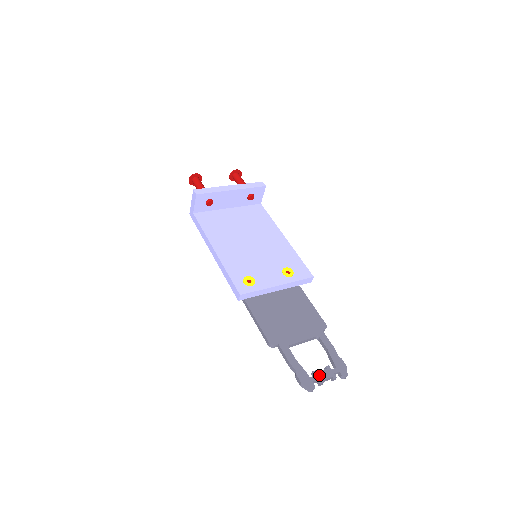
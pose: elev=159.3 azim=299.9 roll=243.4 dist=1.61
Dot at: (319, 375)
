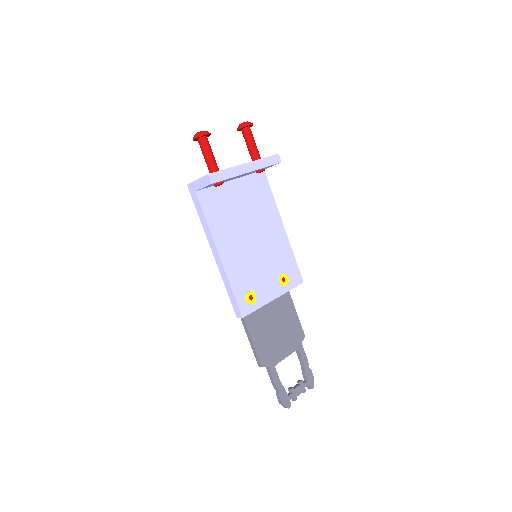
Dot at: (295, 392)
